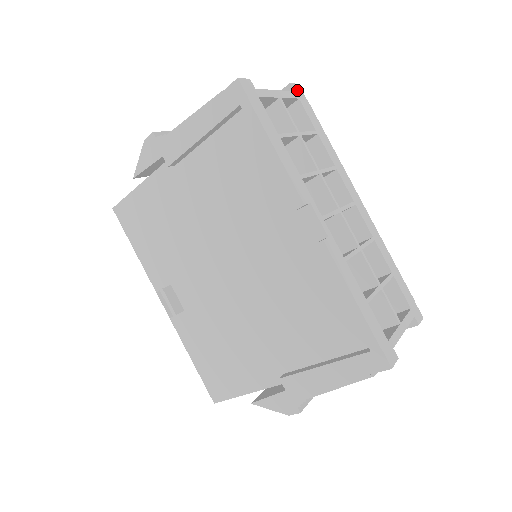
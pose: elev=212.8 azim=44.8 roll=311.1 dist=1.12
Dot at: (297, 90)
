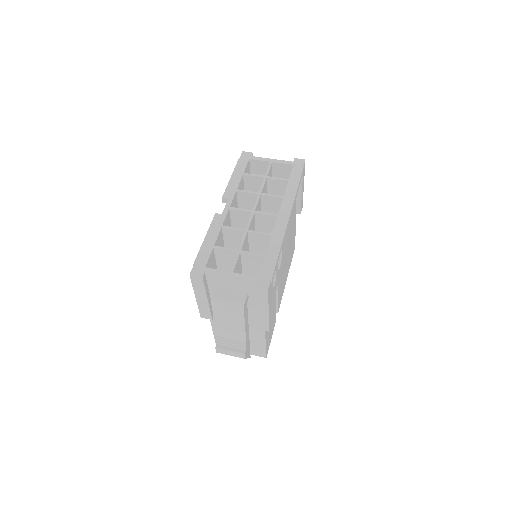
Dot at: (298, 162)
